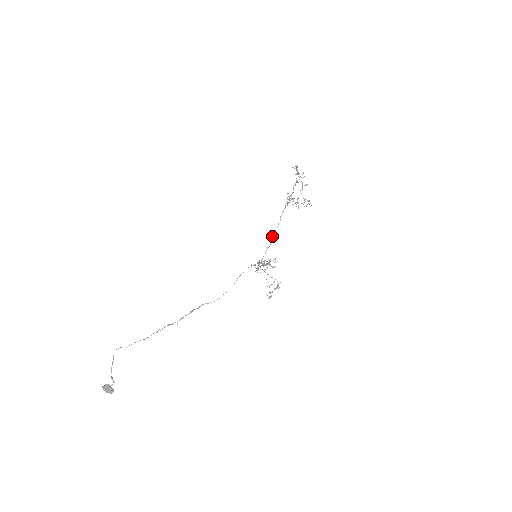
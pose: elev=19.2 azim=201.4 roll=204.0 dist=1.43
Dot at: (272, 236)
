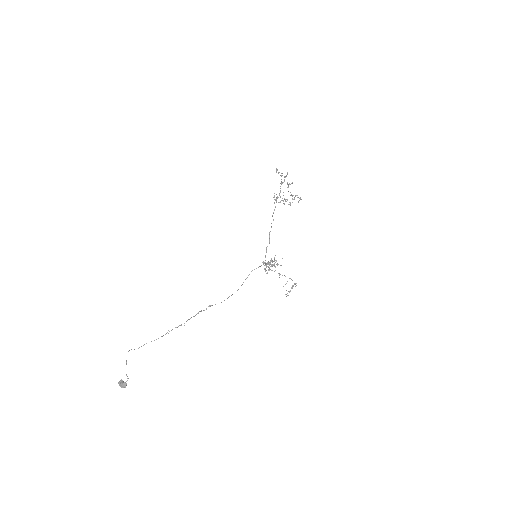
Dot at: (269, 236)
